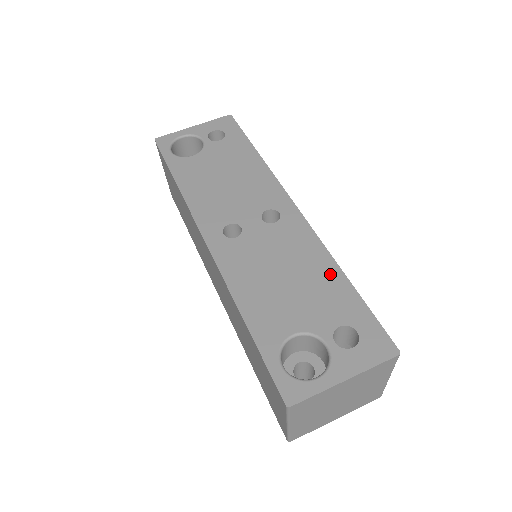
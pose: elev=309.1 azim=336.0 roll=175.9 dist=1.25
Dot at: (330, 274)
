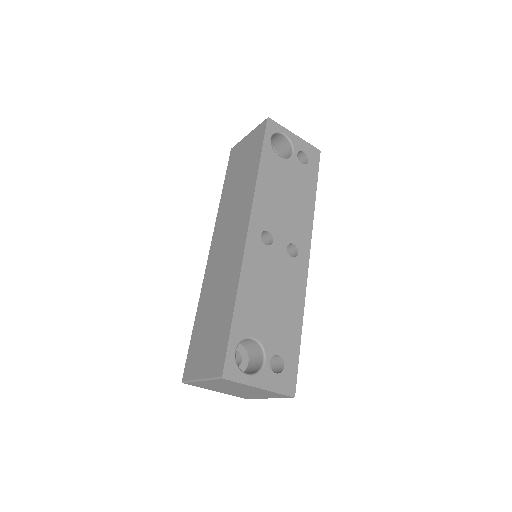
Dot at: (296, 319)
